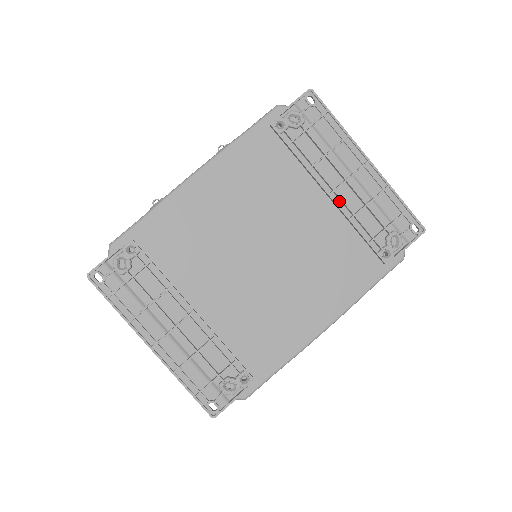
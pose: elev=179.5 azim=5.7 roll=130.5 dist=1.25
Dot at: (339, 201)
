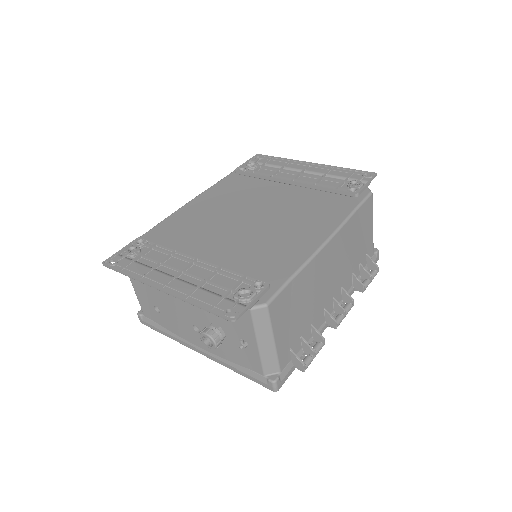
Dot at: (300, 183)
